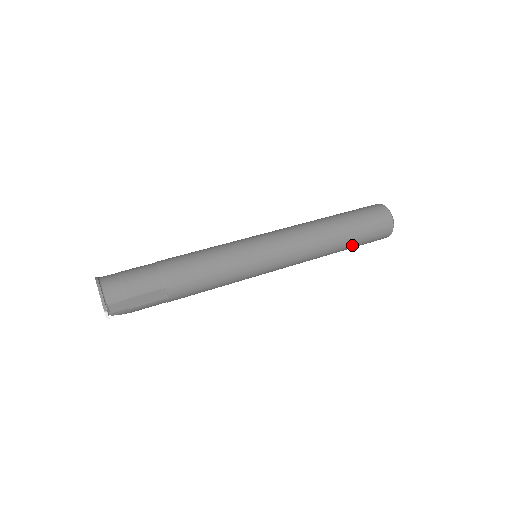
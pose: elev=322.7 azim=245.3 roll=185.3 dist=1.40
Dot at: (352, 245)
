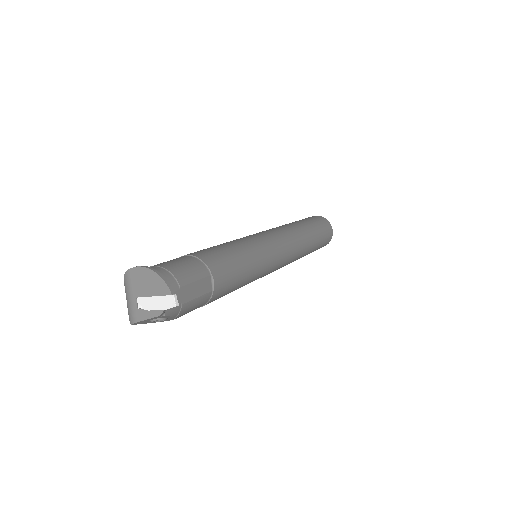
Dot at: (316, 245)
